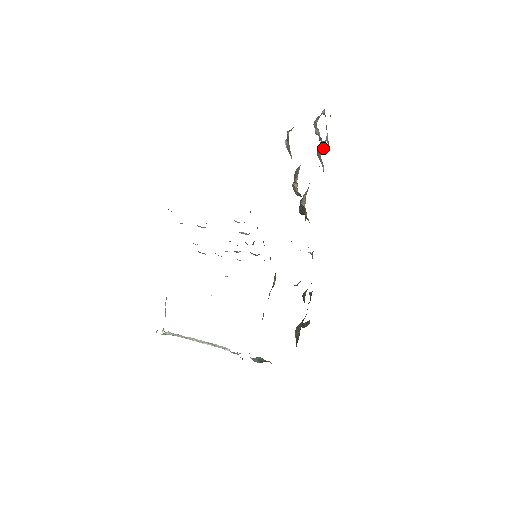
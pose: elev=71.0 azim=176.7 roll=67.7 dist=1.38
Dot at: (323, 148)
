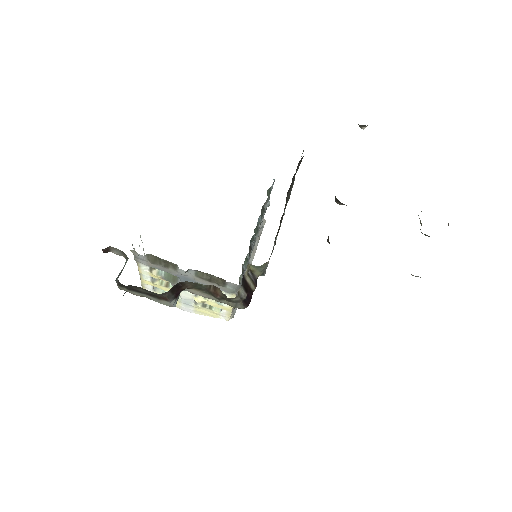
Dot at: occluded
